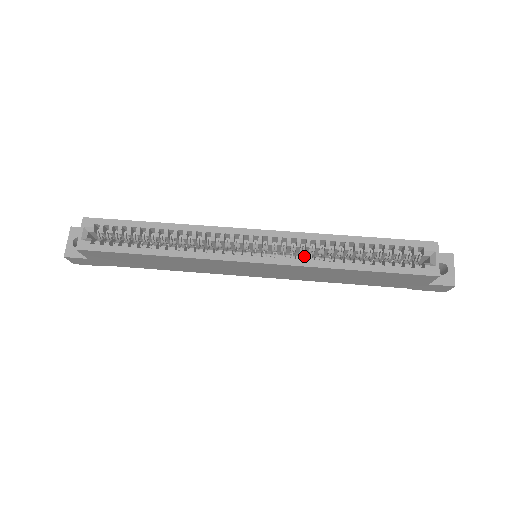
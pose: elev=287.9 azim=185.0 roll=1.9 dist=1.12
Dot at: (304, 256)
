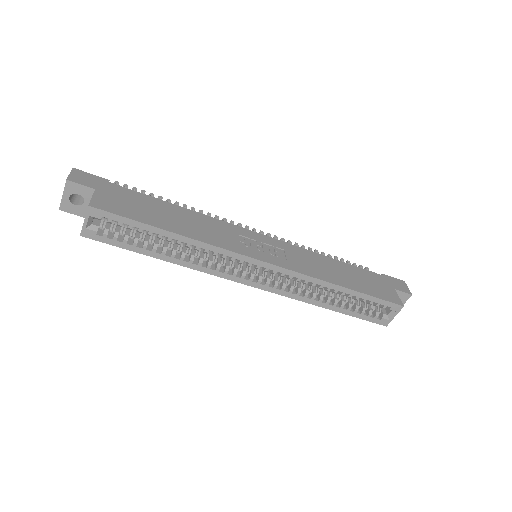
Dot at: (297, 286)
